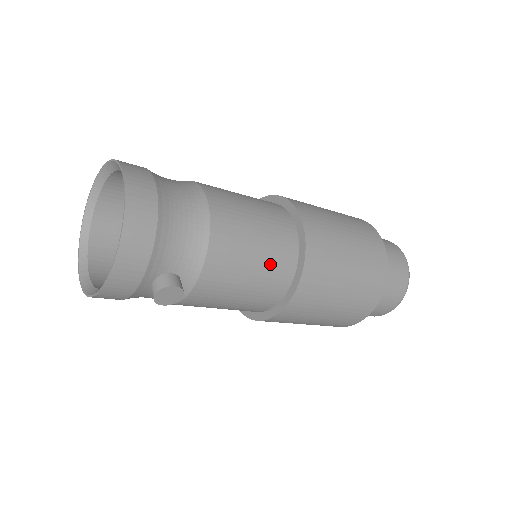
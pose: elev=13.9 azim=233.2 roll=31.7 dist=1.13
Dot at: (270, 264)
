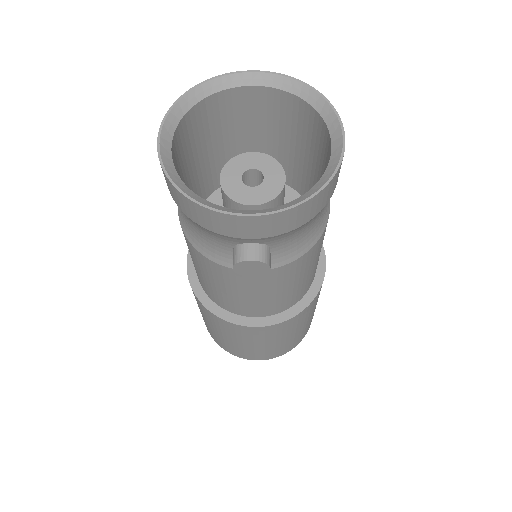
Dot at: (295, 292)
